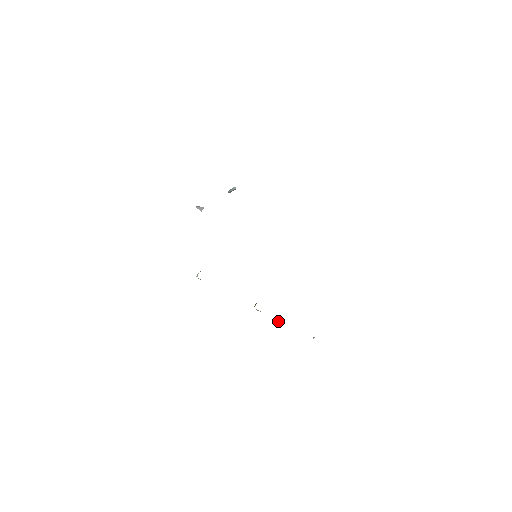
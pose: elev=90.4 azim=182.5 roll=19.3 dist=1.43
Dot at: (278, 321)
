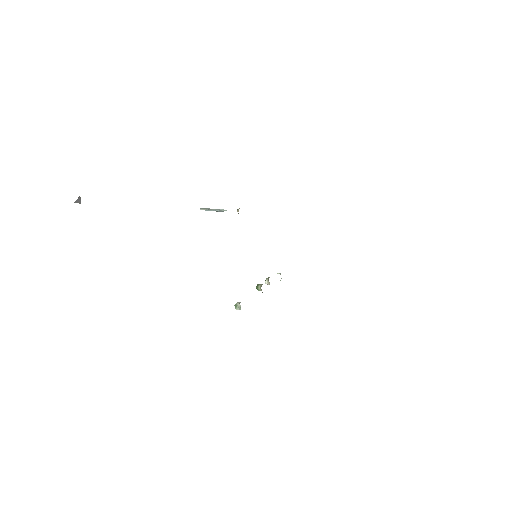
Dot at: occluded
